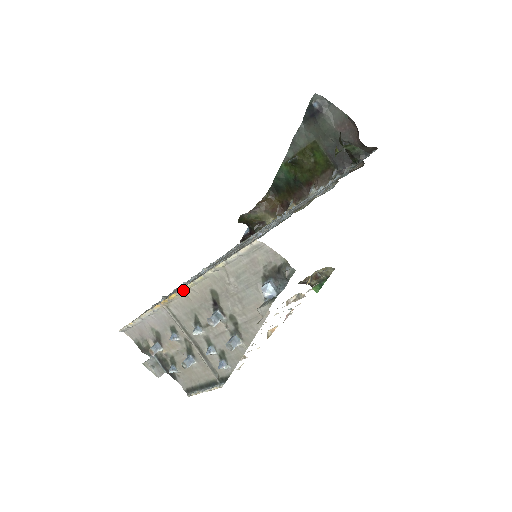
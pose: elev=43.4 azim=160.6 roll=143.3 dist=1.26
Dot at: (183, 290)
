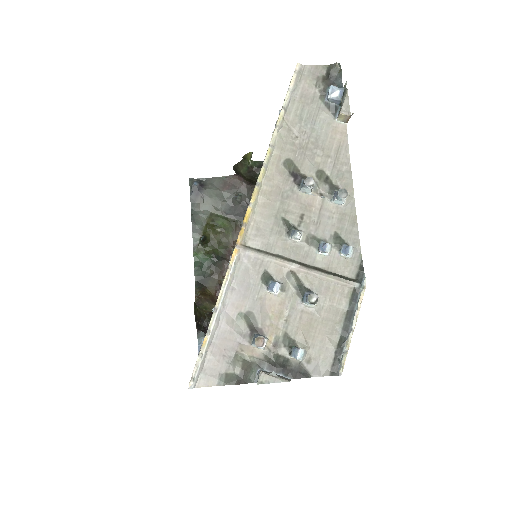
Dot at: (256, 191)
